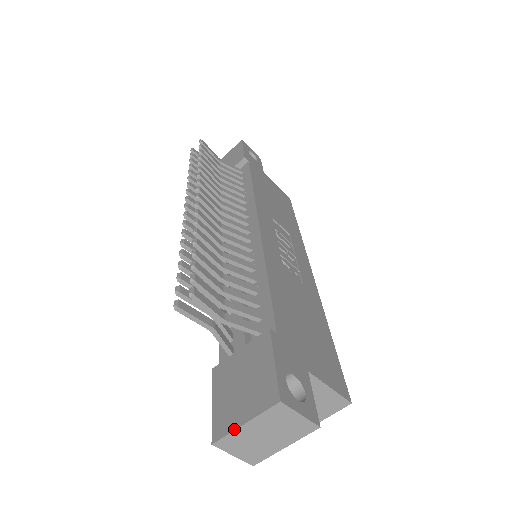
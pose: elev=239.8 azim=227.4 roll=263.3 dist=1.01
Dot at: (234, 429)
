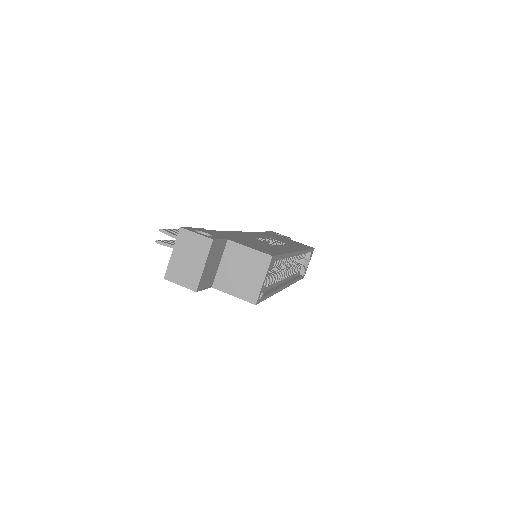
Dot at: (169, 261)
